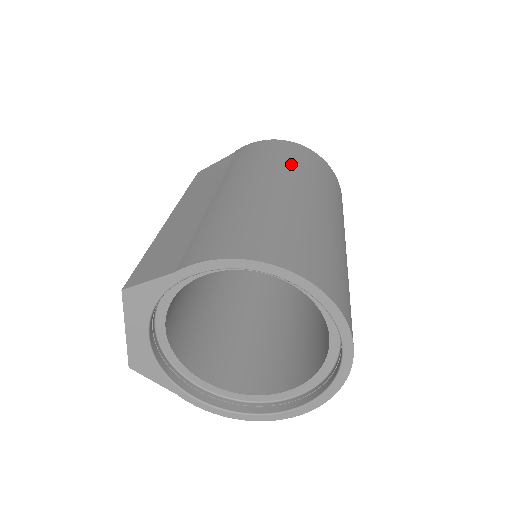
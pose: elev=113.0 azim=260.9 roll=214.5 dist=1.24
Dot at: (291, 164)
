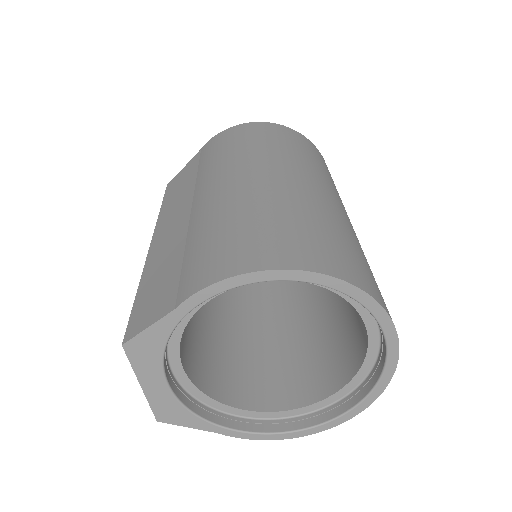
Dot at: (264, 146)
